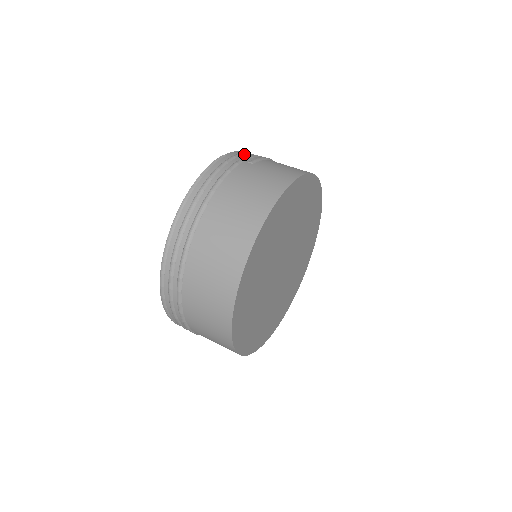
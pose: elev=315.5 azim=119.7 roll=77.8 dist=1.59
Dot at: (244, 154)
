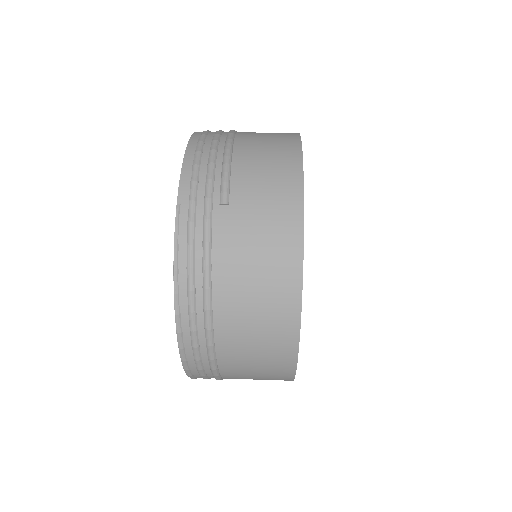
Dot at: (197, 178)
